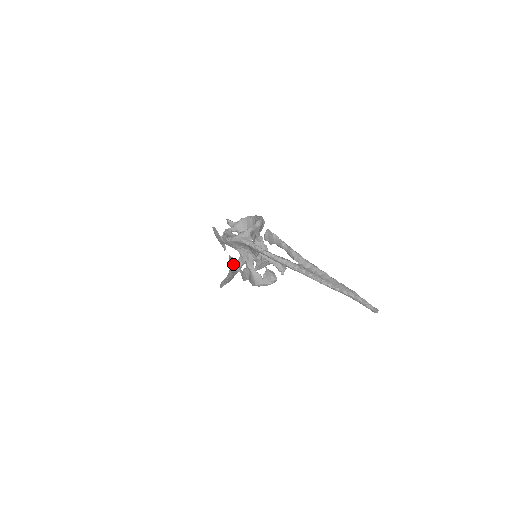
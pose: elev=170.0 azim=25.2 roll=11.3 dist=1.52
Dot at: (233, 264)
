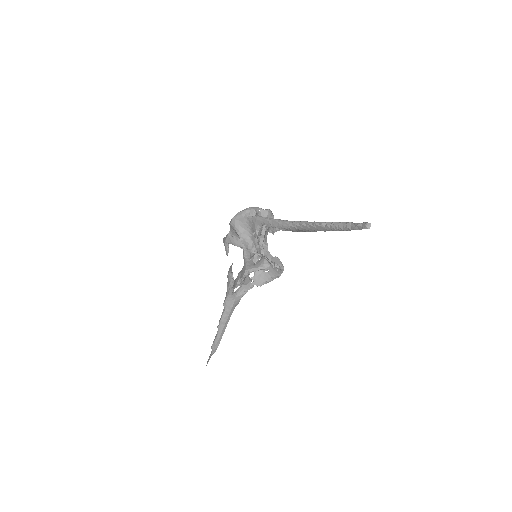
Dot at: (230, 275)
